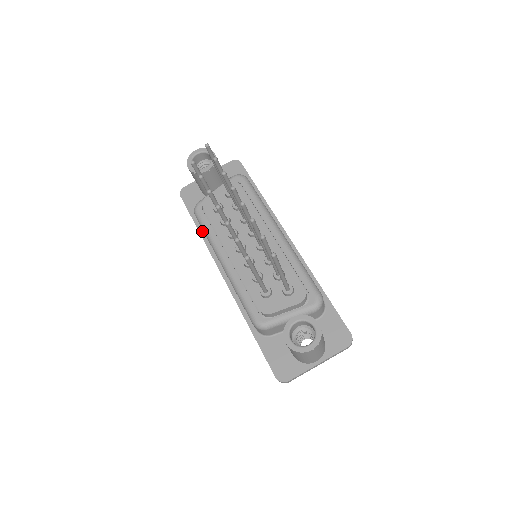
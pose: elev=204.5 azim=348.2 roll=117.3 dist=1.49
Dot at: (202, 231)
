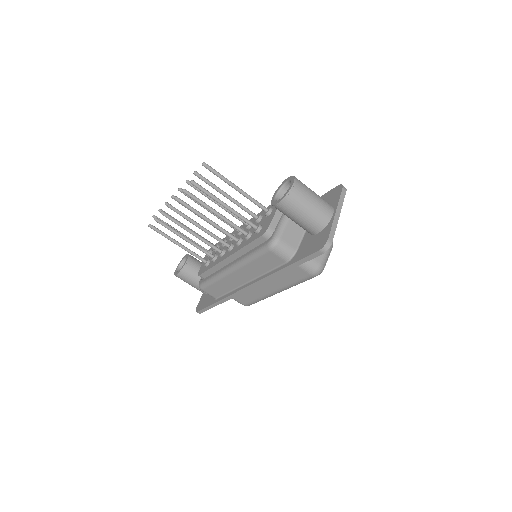
Dot at: (219, 299)
